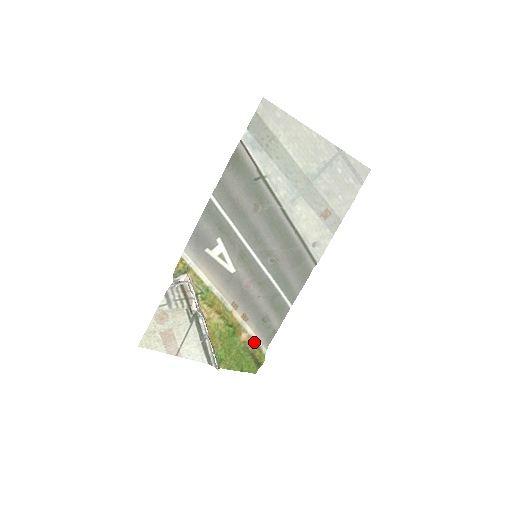
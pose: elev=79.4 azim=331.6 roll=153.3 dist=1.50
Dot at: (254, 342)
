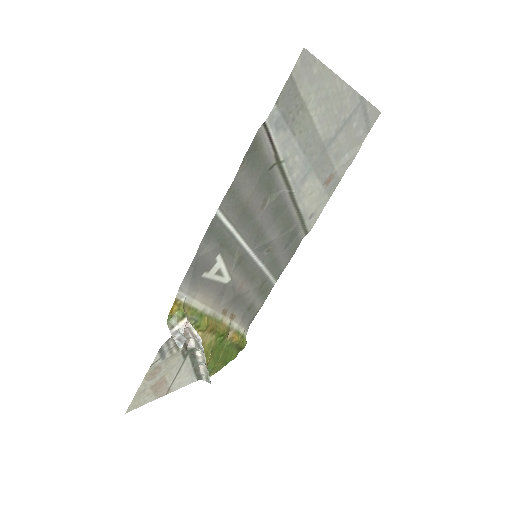
Dot at: (238, 333)
